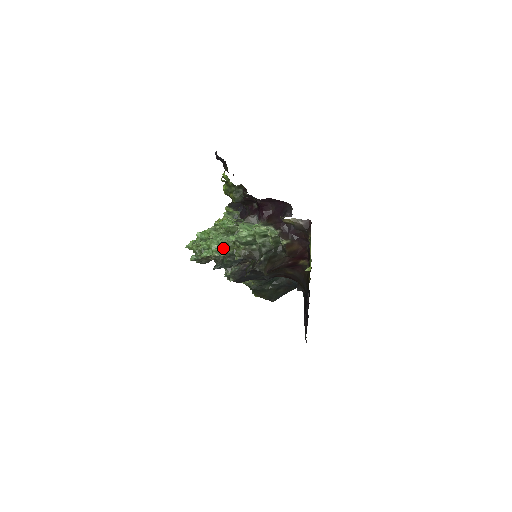
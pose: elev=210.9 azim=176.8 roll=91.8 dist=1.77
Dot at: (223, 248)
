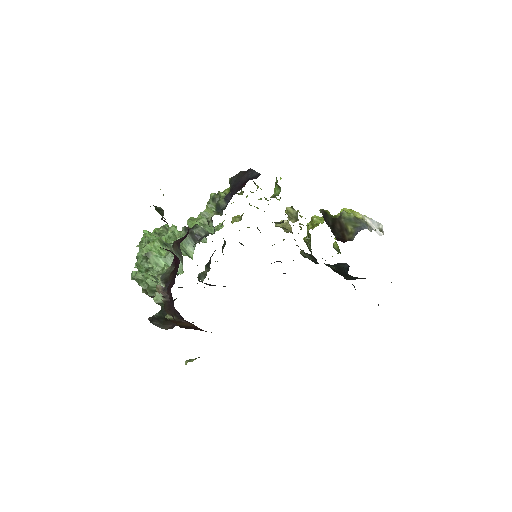
Dot at: (145, 271)
